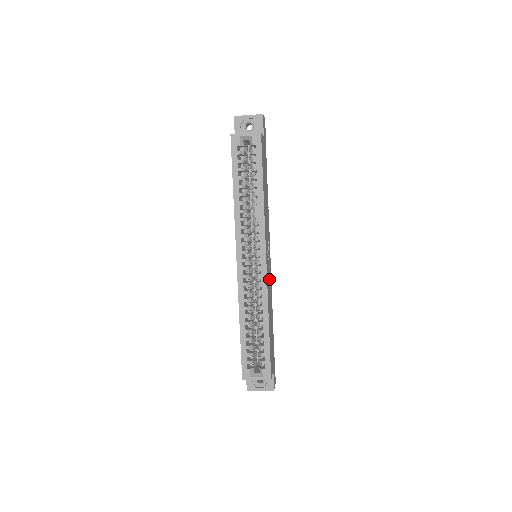
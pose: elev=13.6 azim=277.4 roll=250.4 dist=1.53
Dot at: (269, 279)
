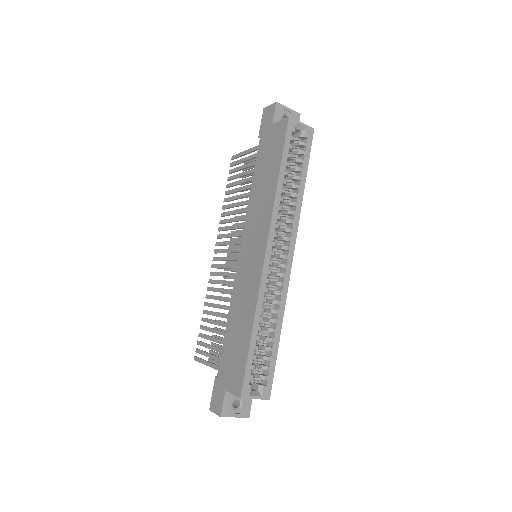
Dot at: occluded
